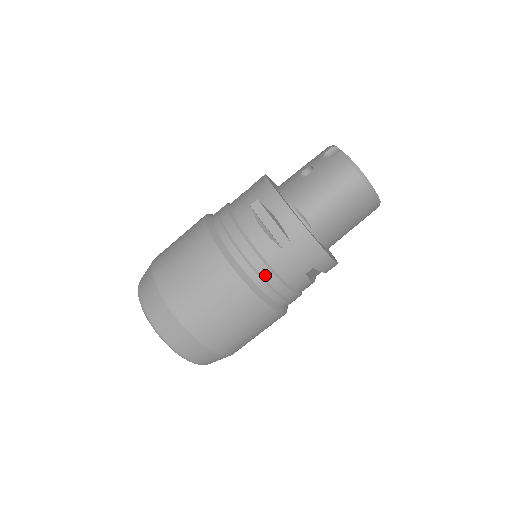
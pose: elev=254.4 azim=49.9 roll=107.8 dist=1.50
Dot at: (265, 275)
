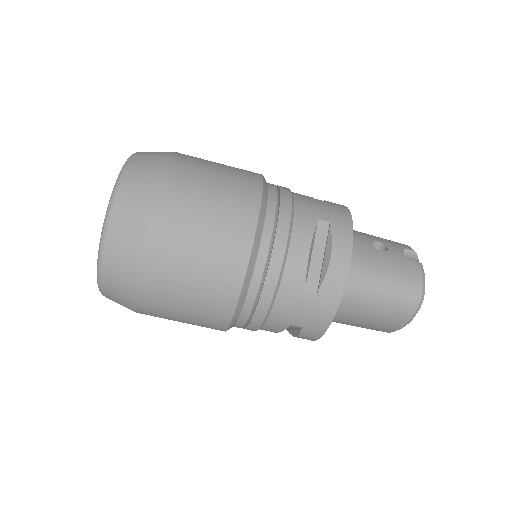
Dot at: (265, 291)
